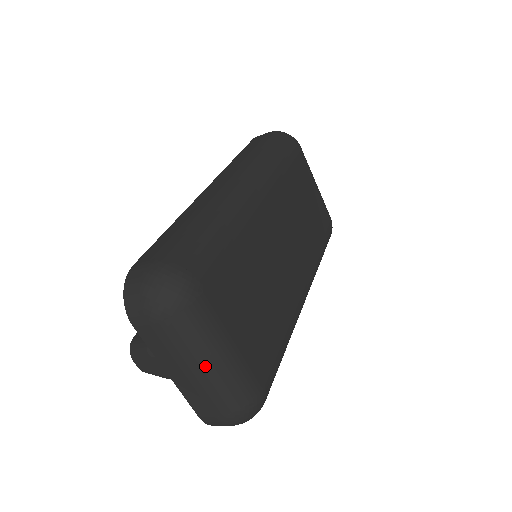
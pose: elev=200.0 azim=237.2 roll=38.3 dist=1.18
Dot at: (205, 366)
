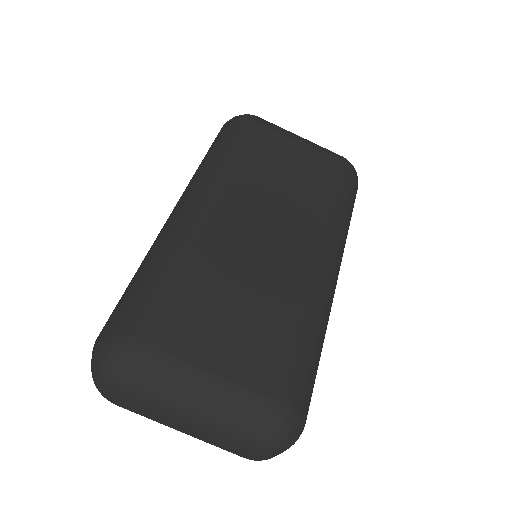
Dot at: (192, 412)
